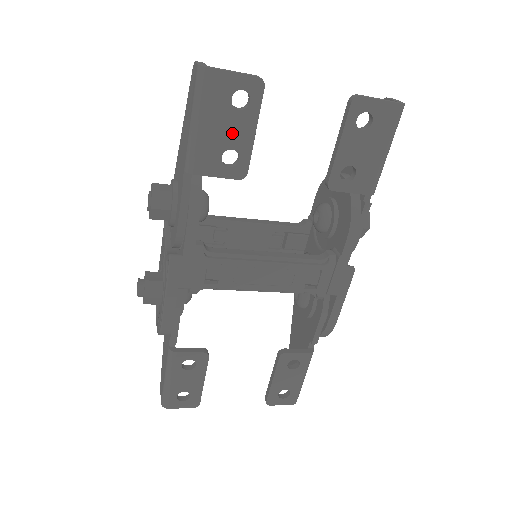
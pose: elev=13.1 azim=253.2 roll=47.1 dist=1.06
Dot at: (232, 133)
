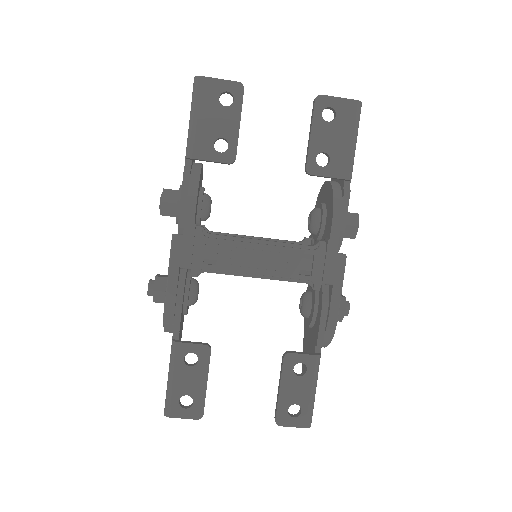
Dot at: (221, 125)
